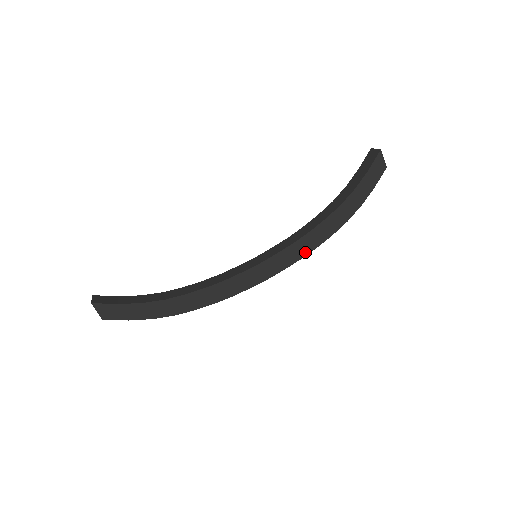
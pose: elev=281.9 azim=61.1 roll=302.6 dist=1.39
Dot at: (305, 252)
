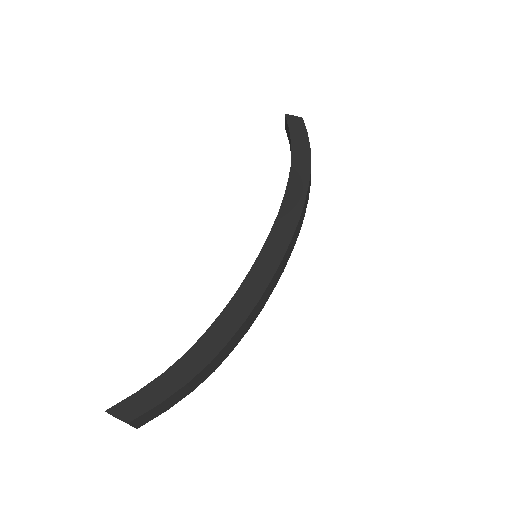
Dot at: (296, 214)
